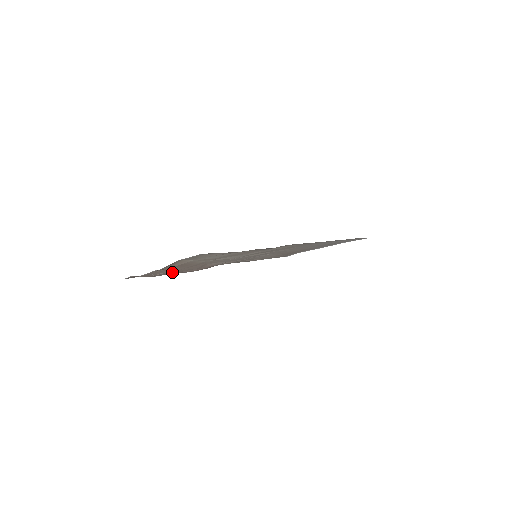
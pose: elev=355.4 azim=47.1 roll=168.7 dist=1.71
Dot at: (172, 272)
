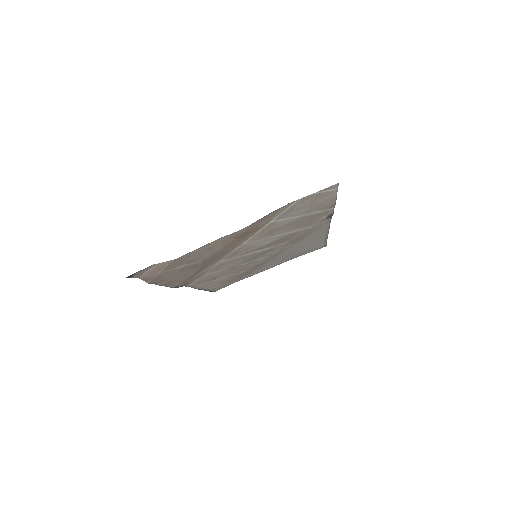
Dot at: (183, 270)
